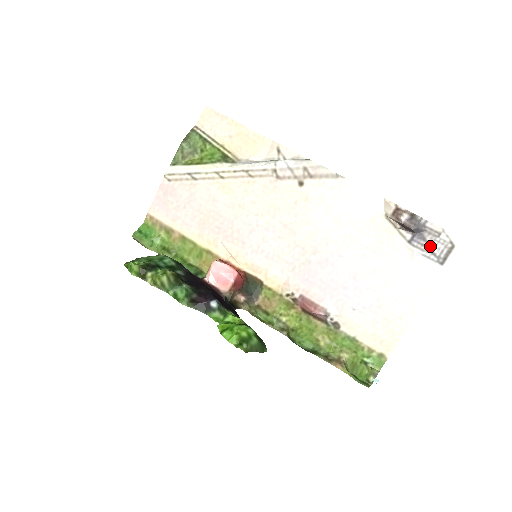
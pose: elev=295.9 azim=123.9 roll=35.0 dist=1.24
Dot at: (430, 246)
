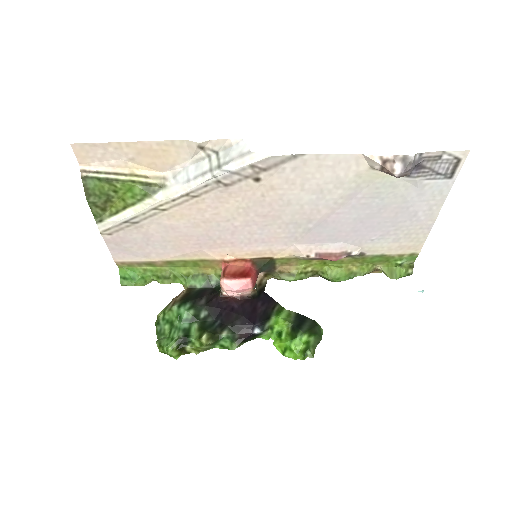
Dot at: (433, 170)
